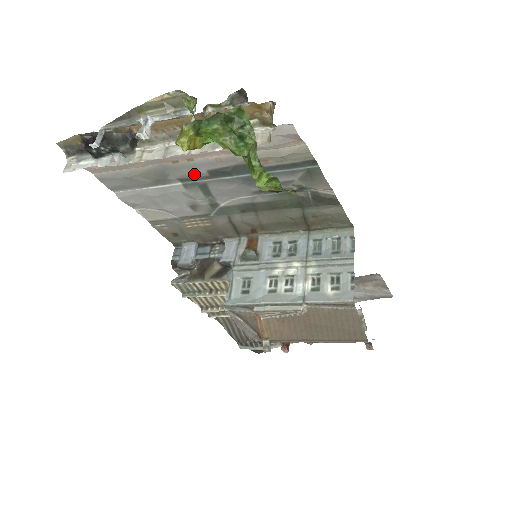
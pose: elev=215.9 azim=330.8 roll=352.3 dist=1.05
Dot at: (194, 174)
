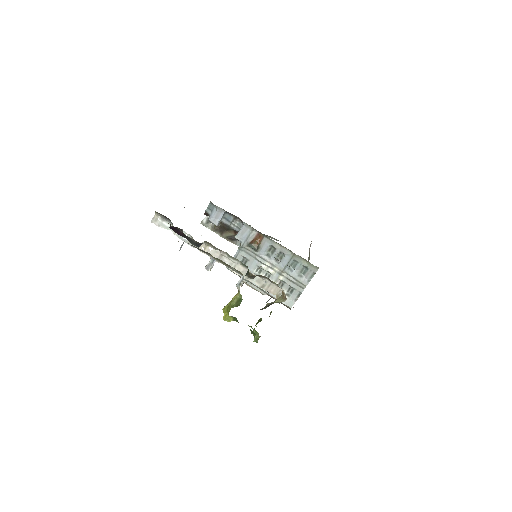
Dot at: occluded
